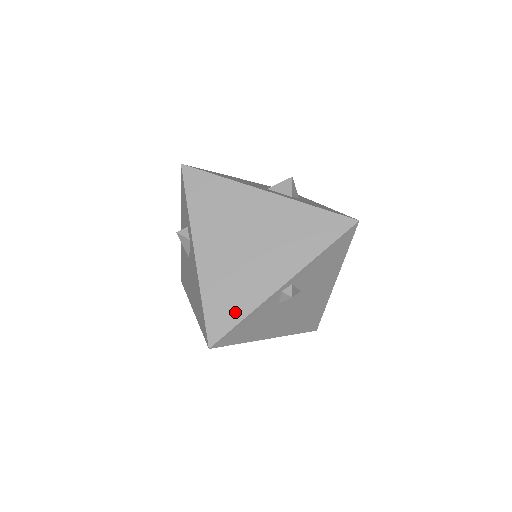
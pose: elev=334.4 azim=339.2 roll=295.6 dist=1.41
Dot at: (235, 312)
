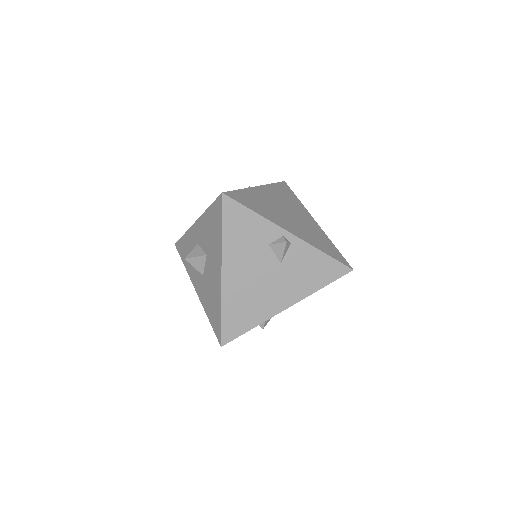
Dot at: (253, 207)
